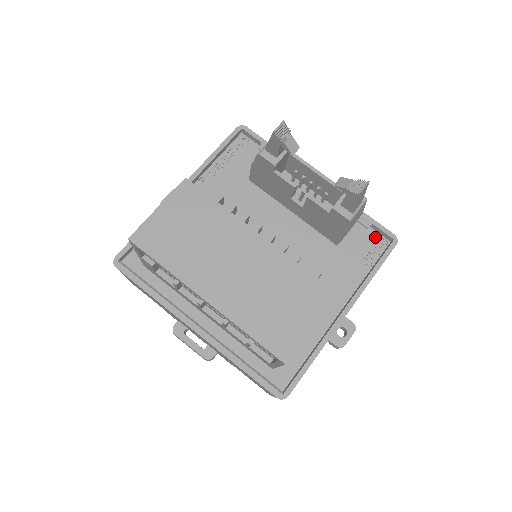
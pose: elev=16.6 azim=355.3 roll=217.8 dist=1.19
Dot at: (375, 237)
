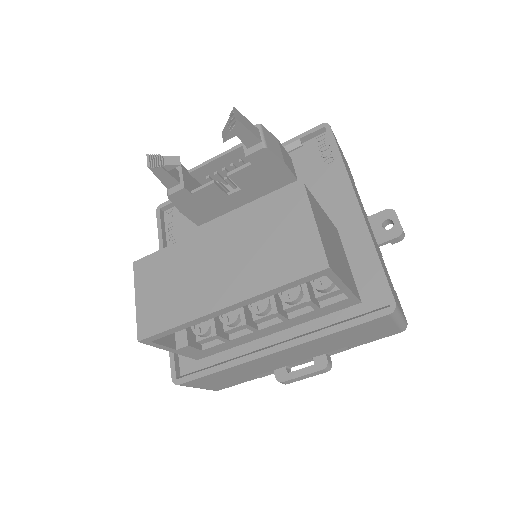
Dot at: (313, 143)
